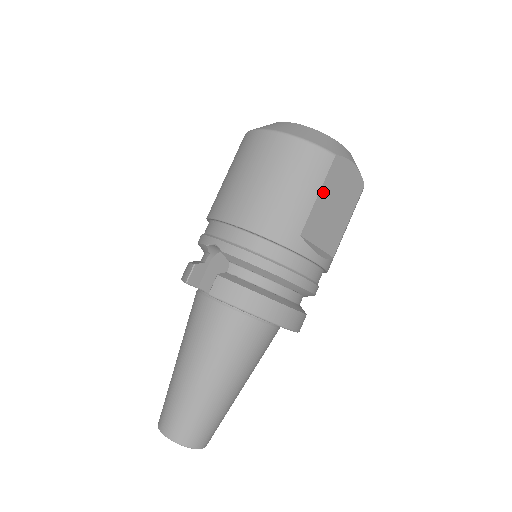
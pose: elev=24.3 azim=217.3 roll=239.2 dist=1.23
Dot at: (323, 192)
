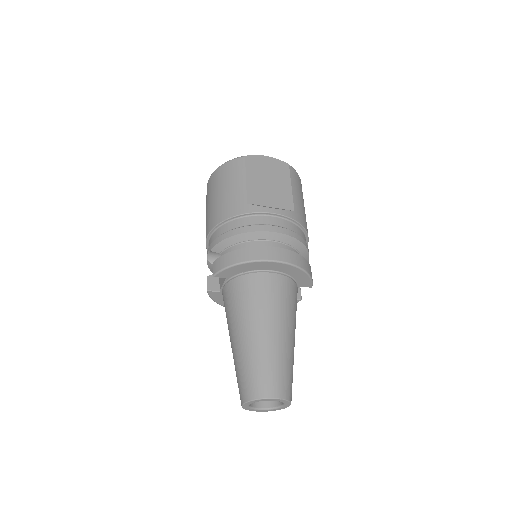
Dot at: (250, 177)
